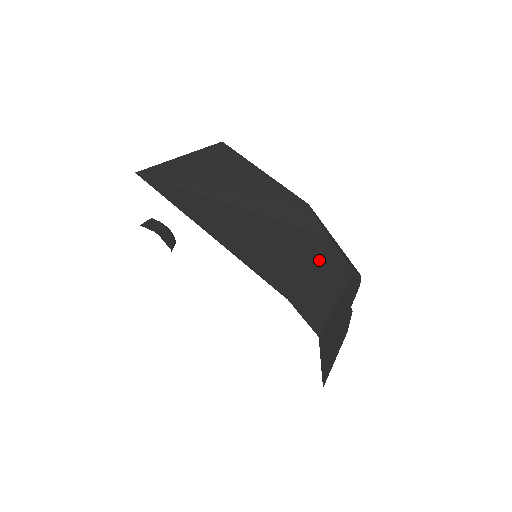
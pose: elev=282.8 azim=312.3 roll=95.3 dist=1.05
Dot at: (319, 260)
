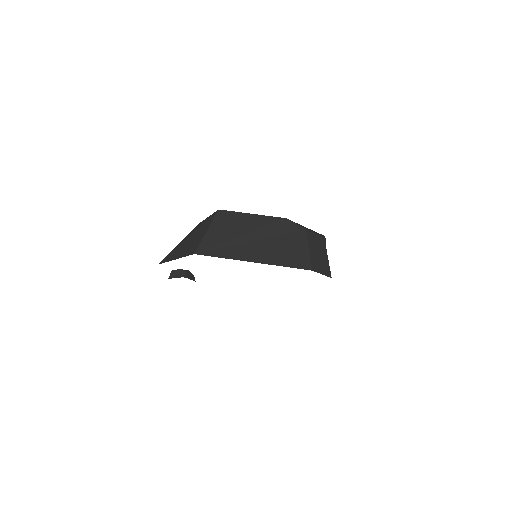
Dot at: (310, 243)
